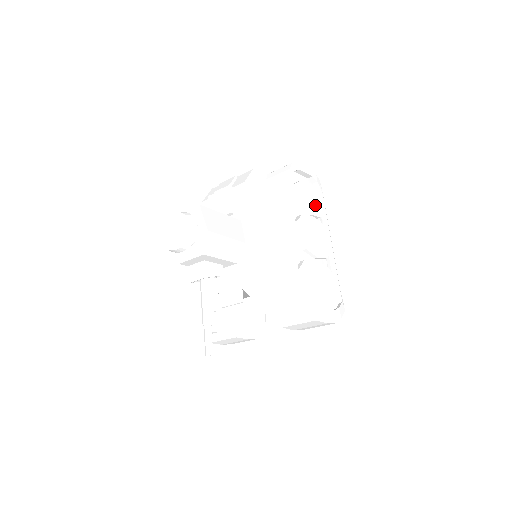
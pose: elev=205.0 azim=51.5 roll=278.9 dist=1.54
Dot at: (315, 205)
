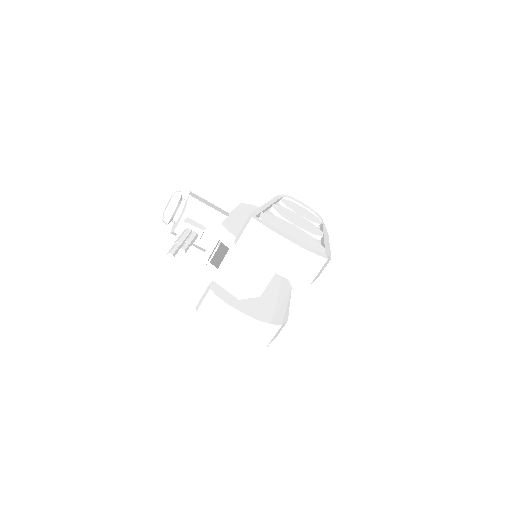
Dot at: (306, 215)
